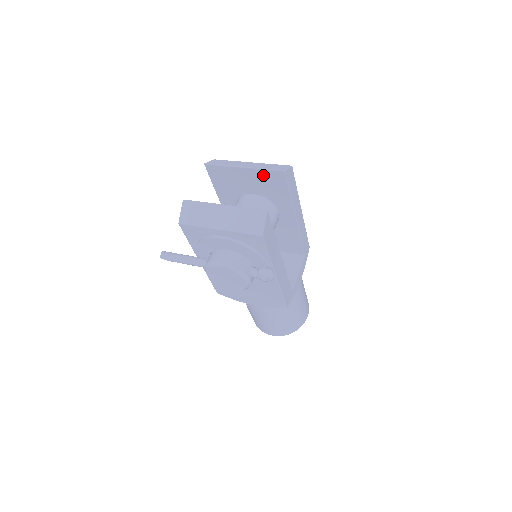
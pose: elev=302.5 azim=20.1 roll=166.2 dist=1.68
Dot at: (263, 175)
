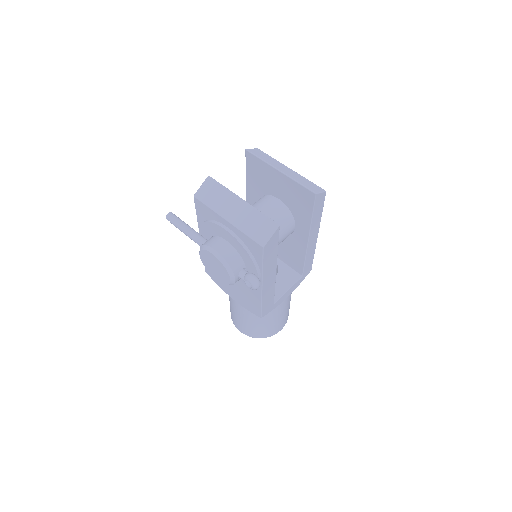
Dot at: (295, 187)
